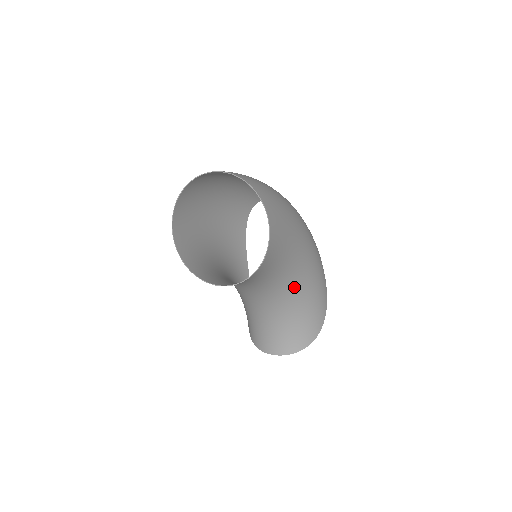
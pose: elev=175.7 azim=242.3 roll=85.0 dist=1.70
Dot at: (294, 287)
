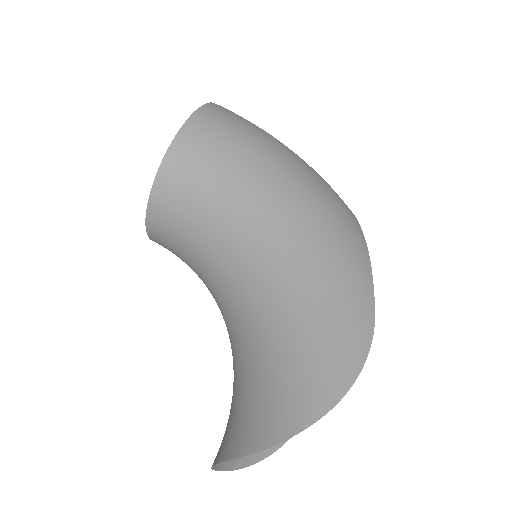
Dot at: (260, 276)
